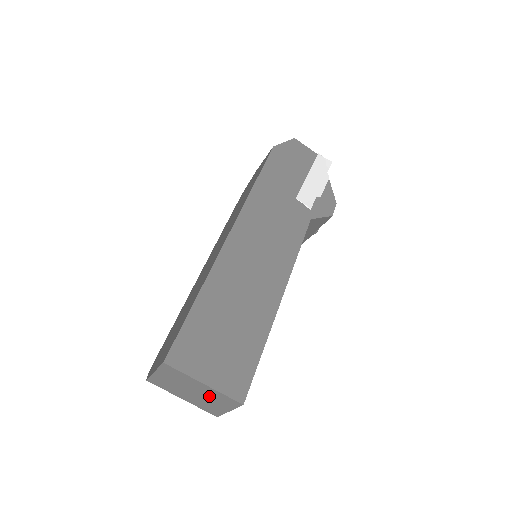
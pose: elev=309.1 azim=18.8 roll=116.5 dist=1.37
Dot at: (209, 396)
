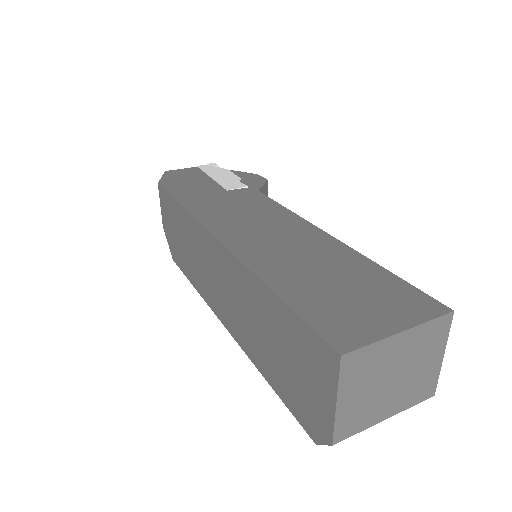
Dot at: (414, 355)
